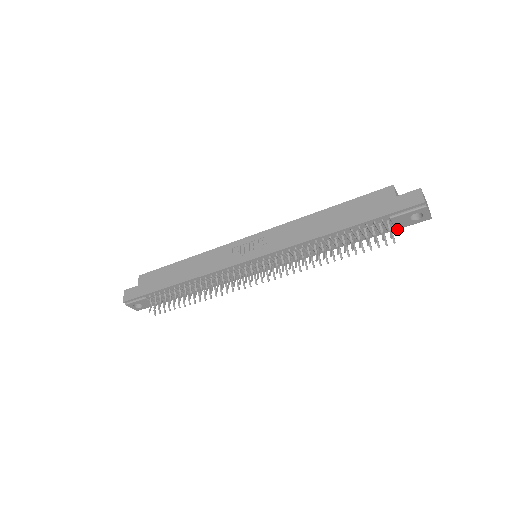
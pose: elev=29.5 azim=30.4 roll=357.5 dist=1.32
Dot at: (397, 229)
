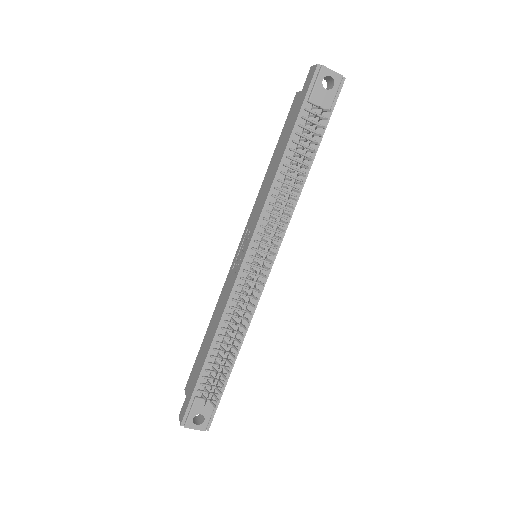
Dot at: occluded
